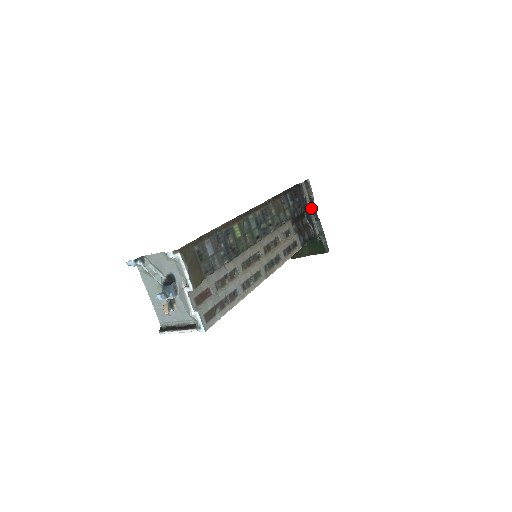
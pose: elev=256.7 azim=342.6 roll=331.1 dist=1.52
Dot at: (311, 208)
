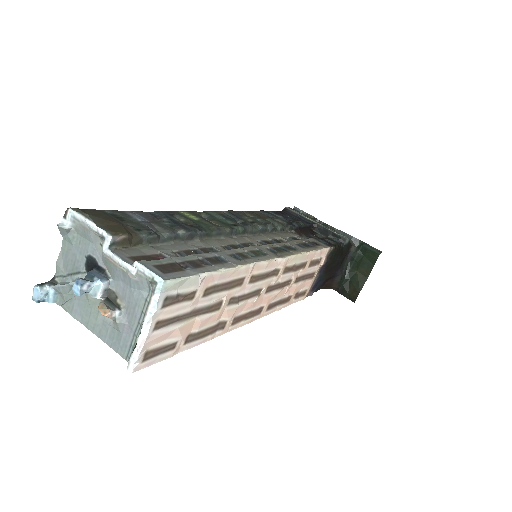
Dot at: (317, 222)
